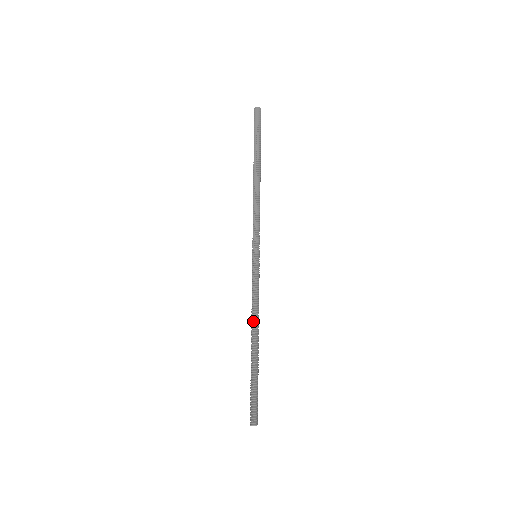
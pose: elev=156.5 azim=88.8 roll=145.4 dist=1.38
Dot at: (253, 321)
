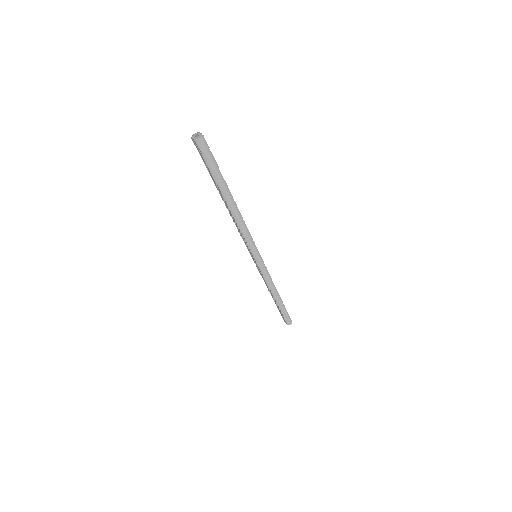
Dot at: (272, 290)
